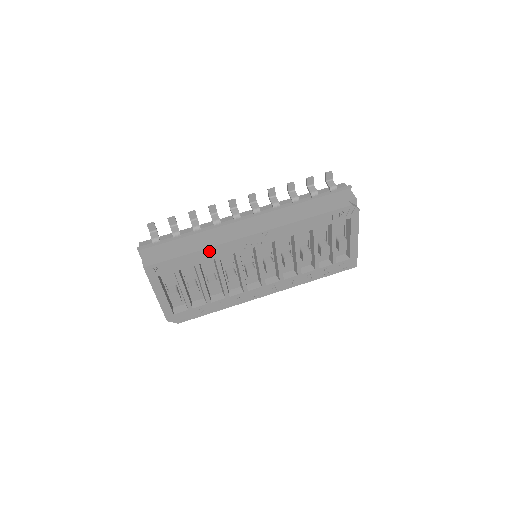
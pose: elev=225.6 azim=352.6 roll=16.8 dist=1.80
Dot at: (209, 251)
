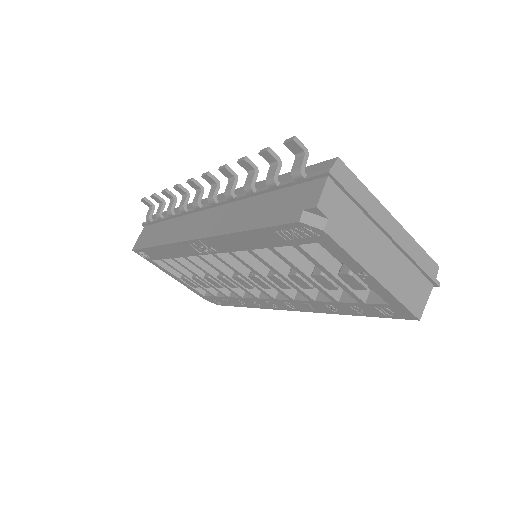
Dot at: (168, 248)
